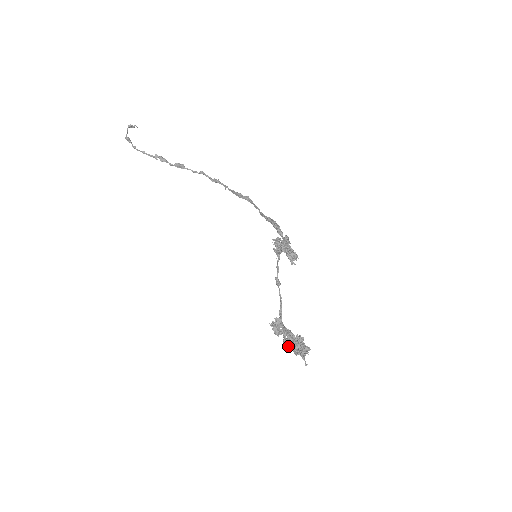
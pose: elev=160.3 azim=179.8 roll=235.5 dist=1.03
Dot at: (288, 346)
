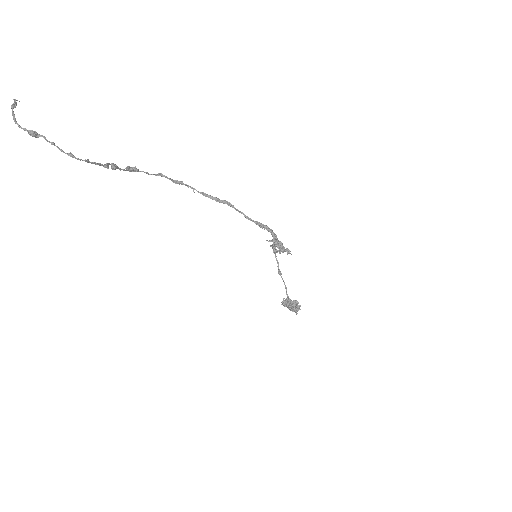
Dot at: (294, 311)
